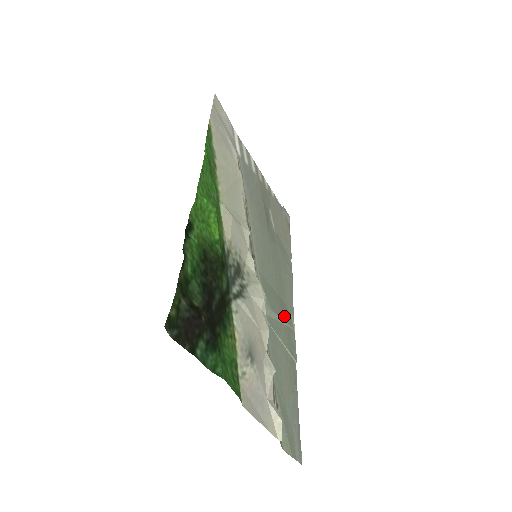
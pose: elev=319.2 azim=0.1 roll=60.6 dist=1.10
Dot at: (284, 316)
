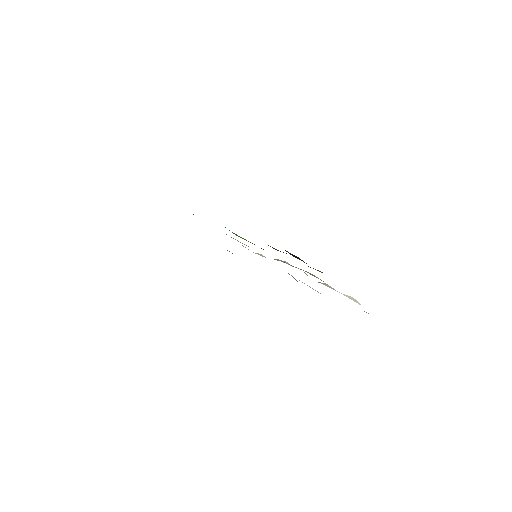
Dot at: occluded
